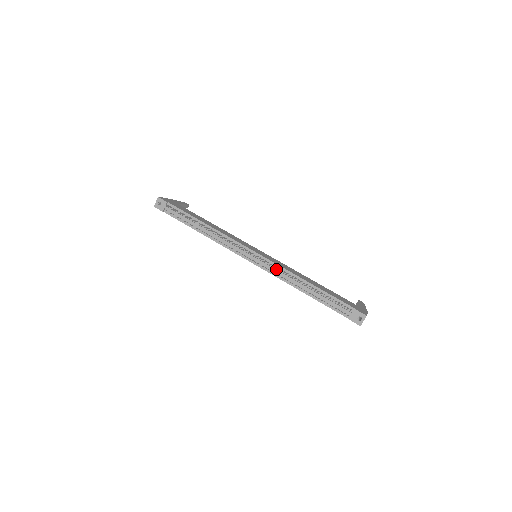
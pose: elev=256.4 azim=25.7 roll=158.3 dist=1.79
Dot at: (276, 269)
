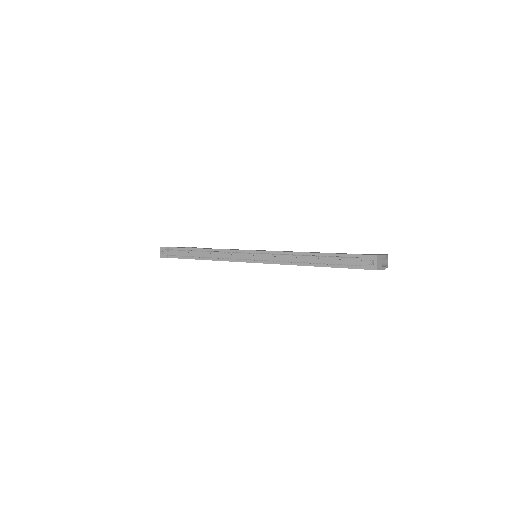
Dot at: (273, 256)
